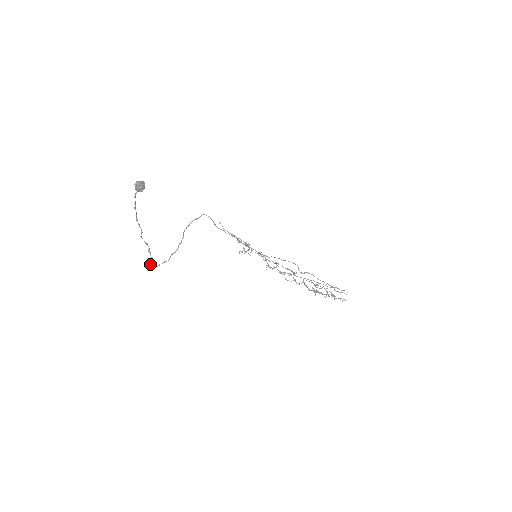
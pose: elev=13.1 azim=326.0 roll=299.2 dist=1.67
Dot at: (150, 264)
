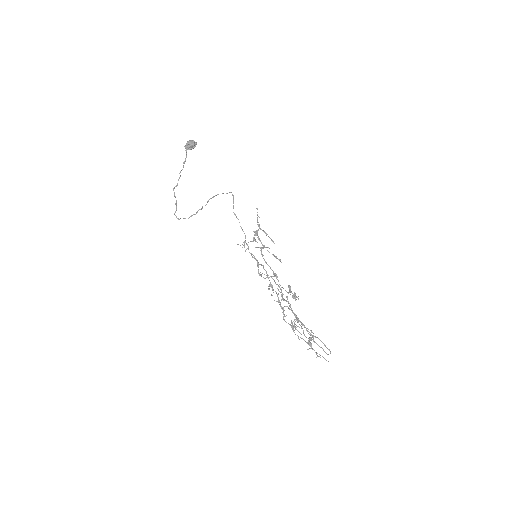
Dot at: occluded
